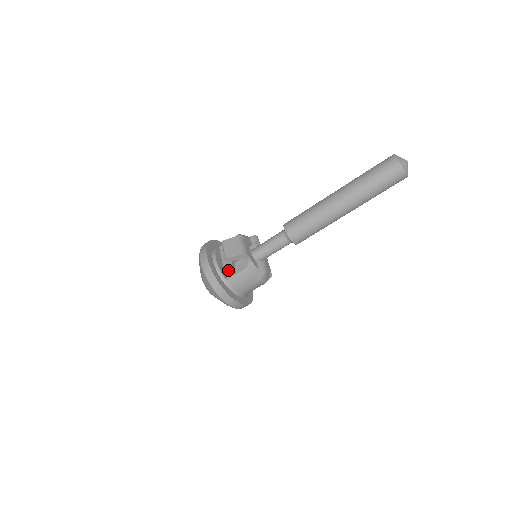
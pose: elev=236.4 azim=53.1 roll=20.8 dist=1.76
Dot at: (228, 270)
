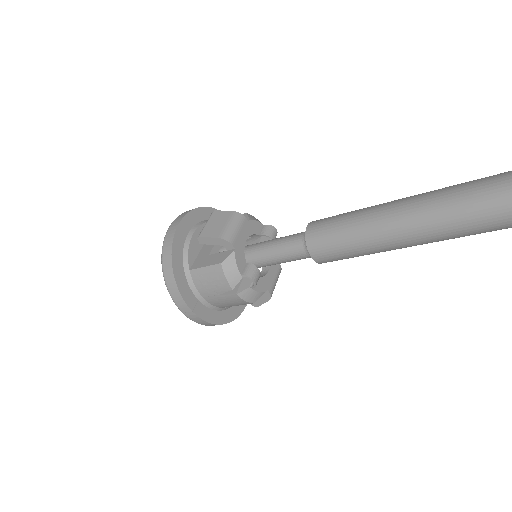
Dot at: (201, 257)
